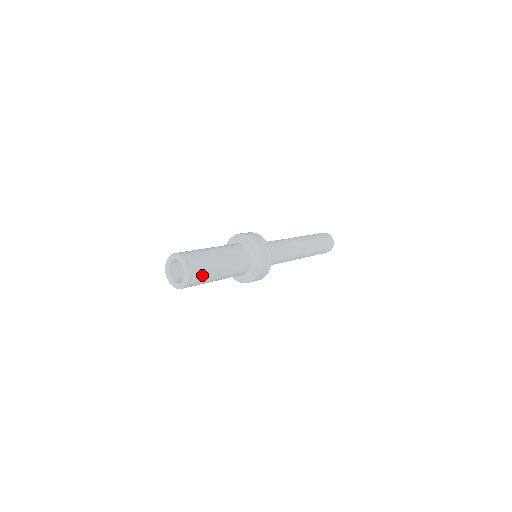
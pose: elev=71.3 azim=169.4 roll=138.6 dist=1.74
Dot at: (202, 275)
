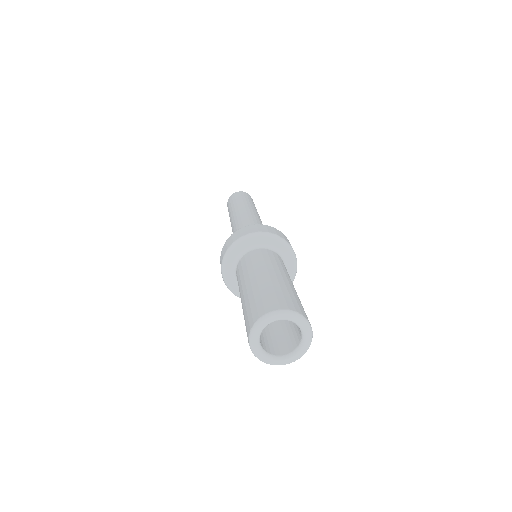
Dot at: occluded
